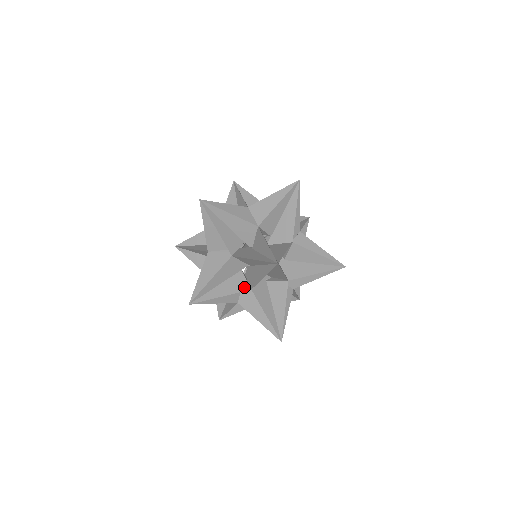
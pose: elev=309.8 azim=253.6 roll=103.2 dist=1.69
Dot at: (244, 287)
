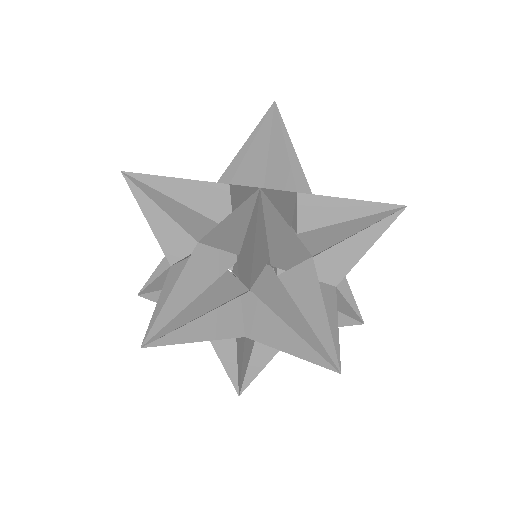
Dot at: (236, 290)
